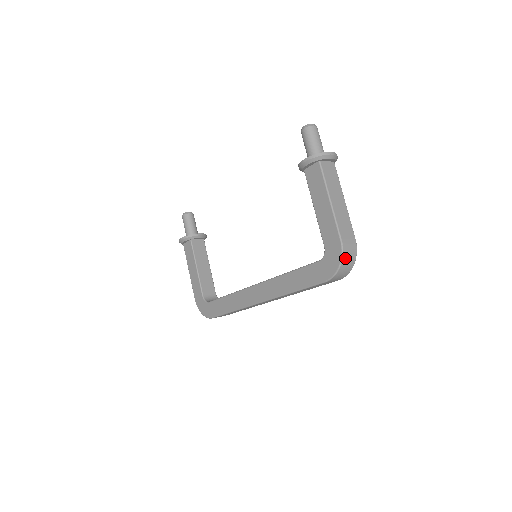
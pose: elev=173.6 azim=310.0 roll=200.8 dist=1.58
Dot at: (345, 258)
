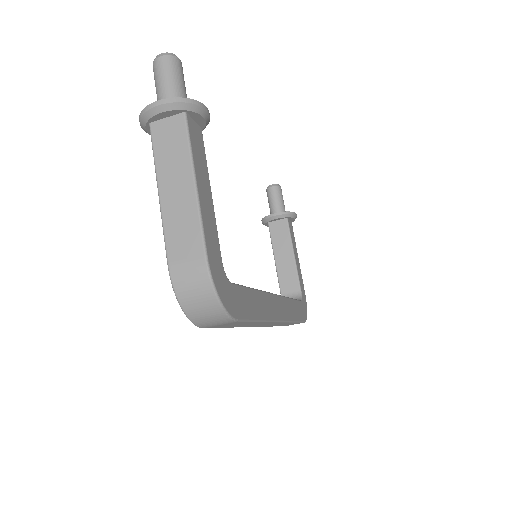
Dot at: (184, 295)
